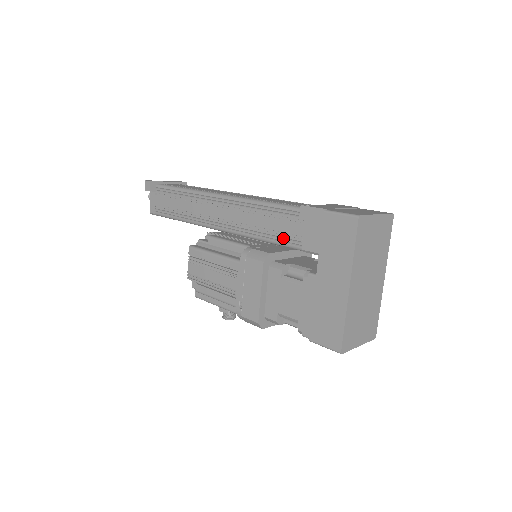
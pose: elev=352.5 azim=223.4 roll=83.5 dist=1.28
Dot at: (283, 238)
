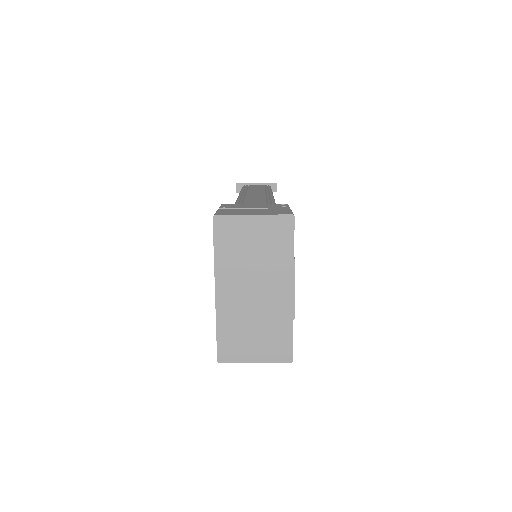
Dot at: occluded
